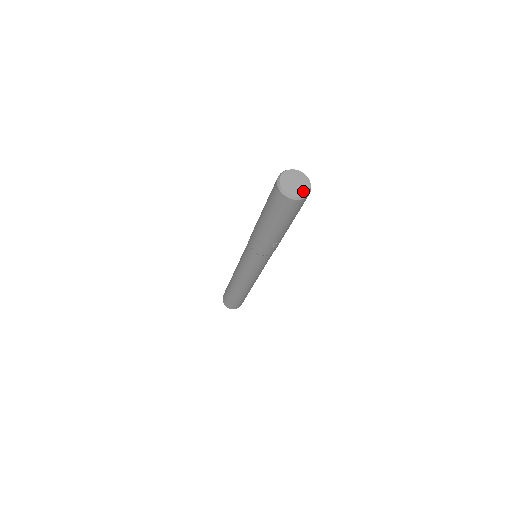
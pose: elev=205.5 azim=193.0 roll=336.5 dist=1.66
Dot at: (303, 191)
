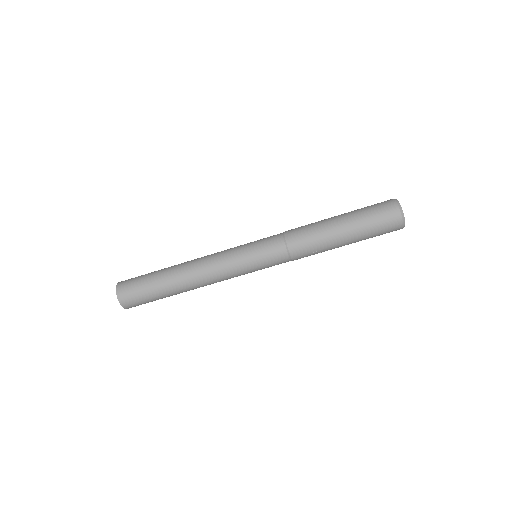
Dot at: occluded
